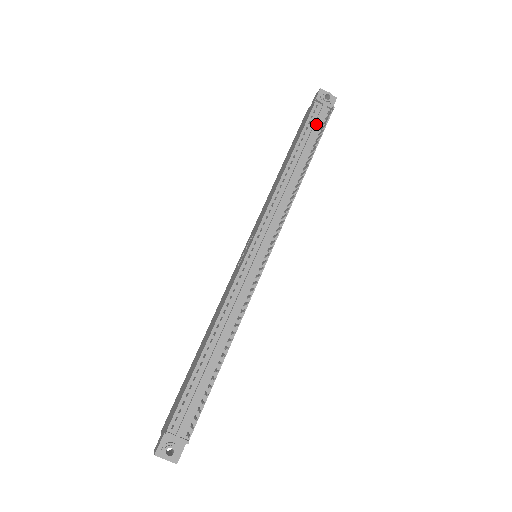
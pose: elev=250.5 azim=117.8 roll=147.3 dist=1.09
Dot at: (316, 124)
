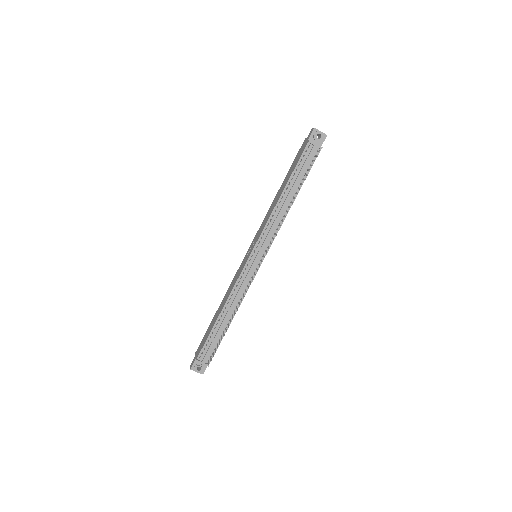
Dot at: (306, 162)
